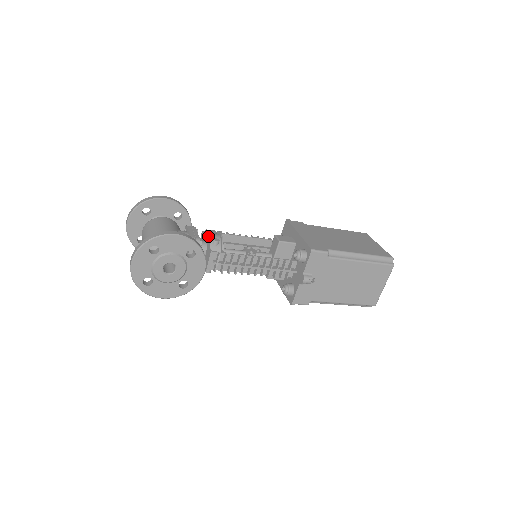
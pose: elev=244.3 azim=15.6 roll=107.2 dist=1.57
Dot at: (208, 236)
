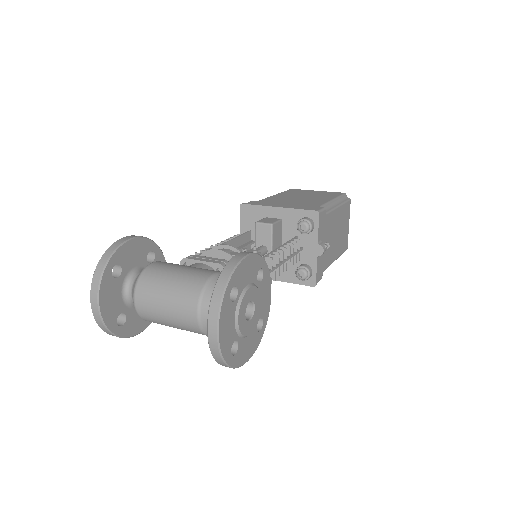
Dot at: (221, 255)
